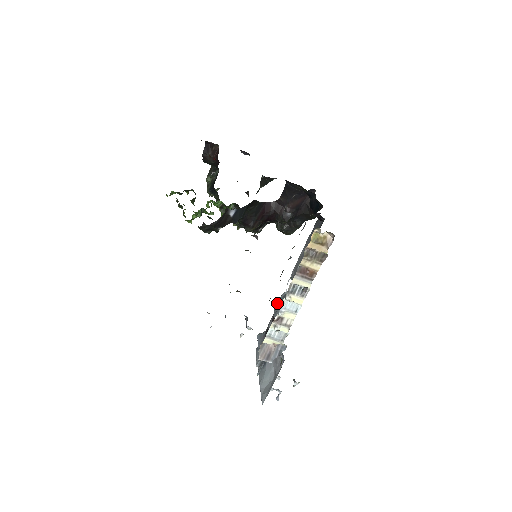
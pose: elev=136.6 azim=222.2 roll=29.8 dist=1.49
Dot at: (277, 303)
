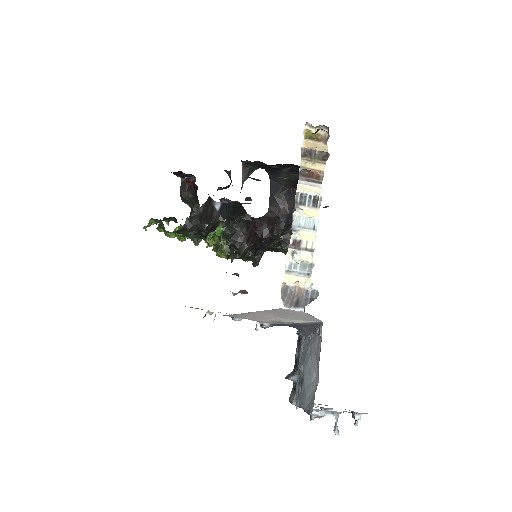
Dot at: occluded
